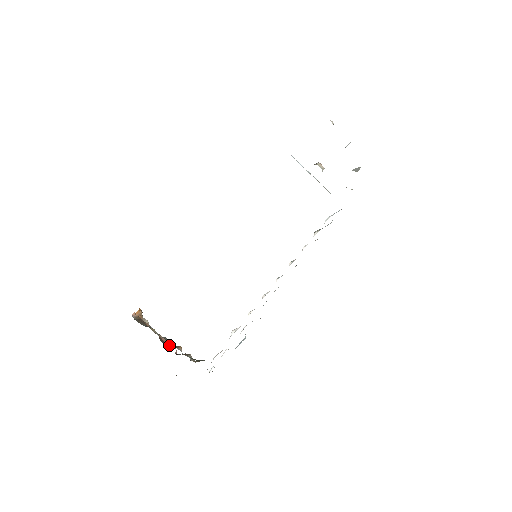
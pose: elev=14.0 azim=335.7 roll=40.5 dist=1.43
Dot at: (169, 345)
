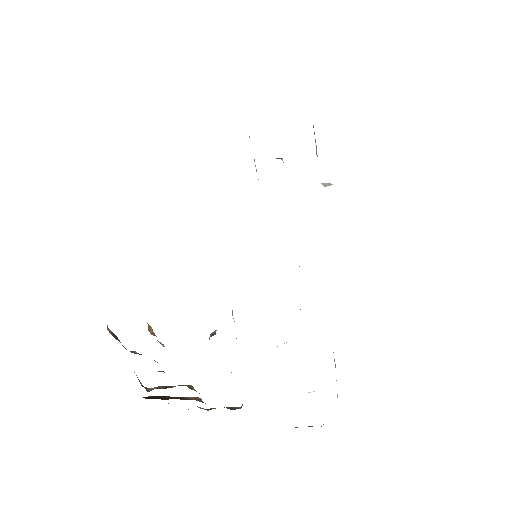
Dot at: (141, 383)
